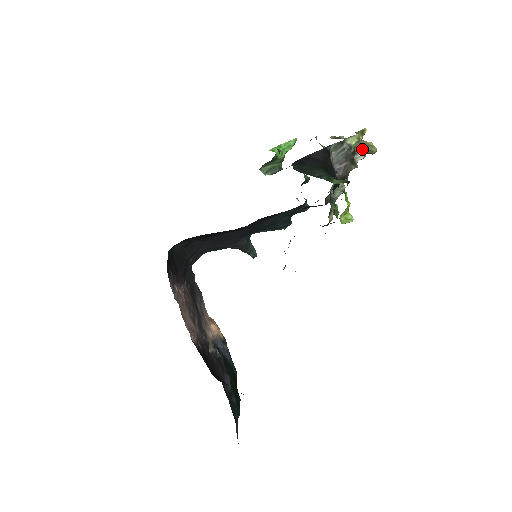
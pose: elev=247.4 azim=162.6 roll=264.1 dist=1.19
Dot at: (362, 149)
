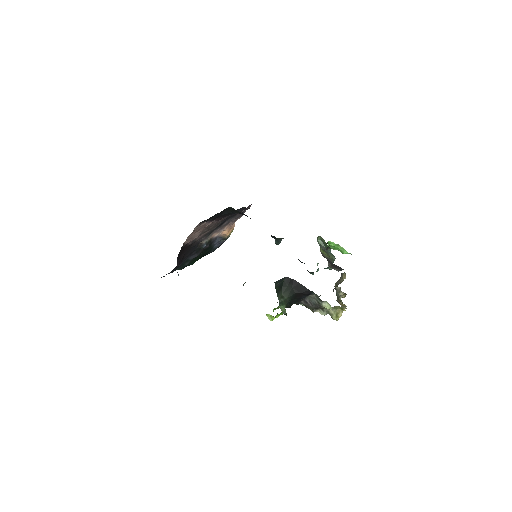
Dot at: (330, 311)
